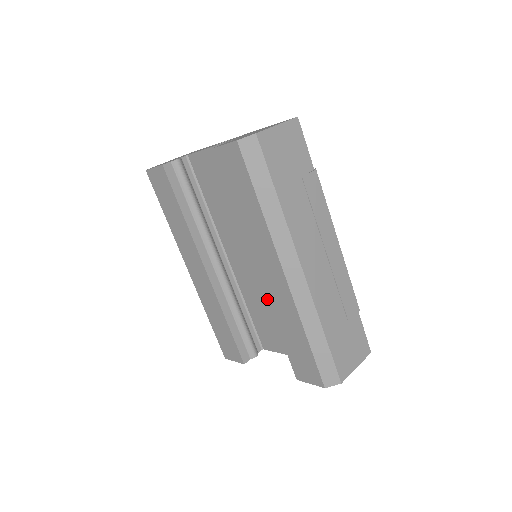
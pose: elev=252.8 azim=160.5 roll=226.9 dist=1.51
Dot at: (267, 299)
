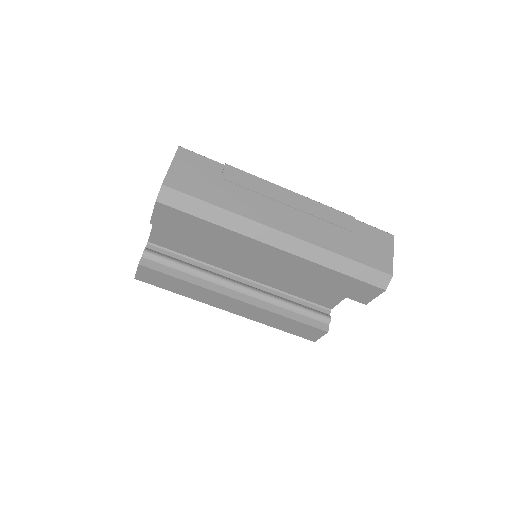
Dot at: occluded
